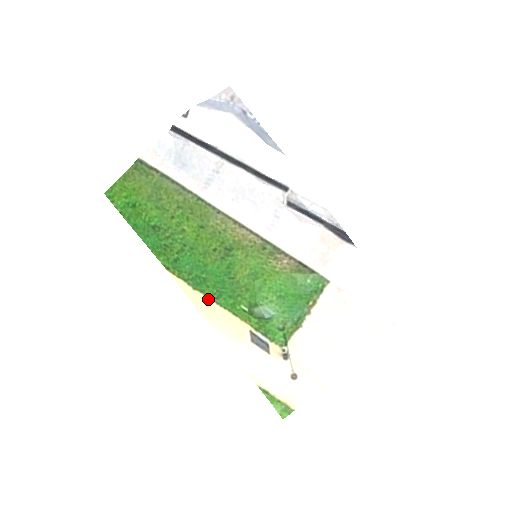
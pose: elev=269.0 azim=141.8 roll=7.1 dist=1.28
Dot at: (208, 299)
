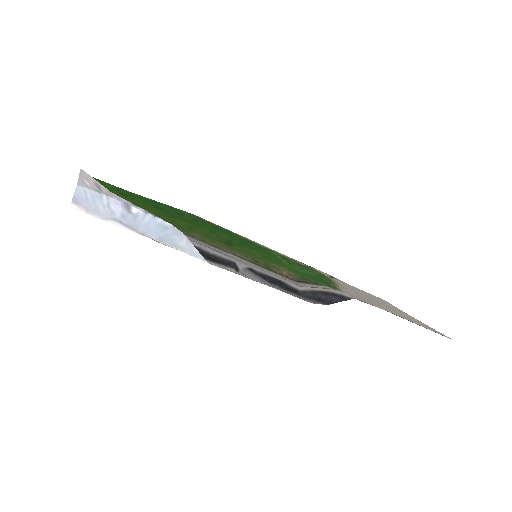
Dot at: (244, 237)
